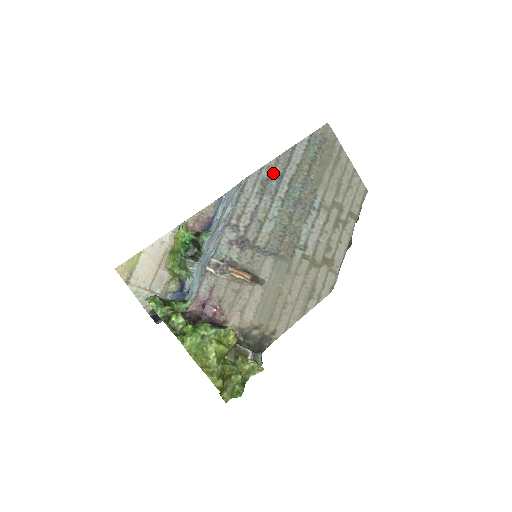
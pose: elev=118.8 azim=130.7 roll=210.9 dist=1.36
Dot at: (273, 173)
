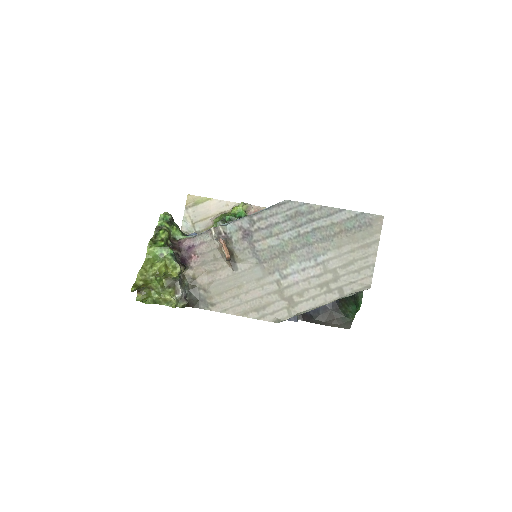
Dot at: (310, 213)
